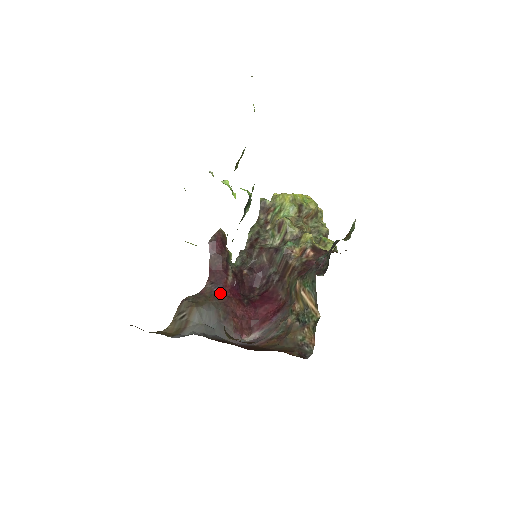
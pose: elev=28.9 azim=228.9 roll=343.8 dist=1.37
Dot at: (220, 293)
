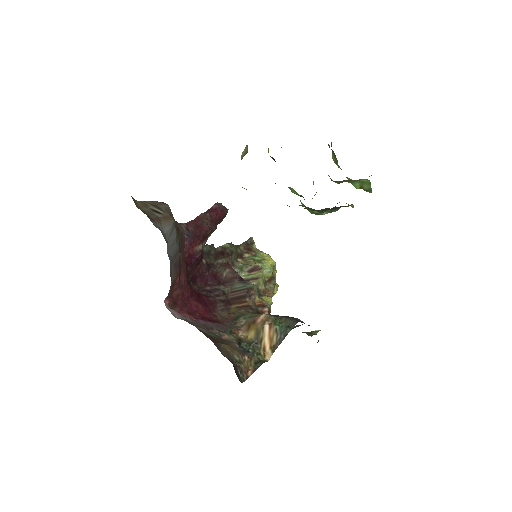
Dot at: (185, 244)
